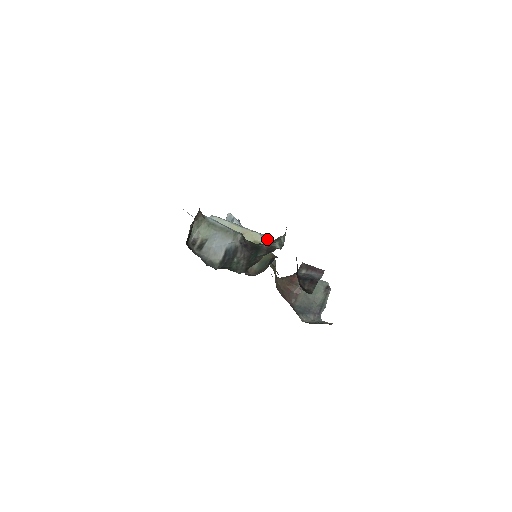
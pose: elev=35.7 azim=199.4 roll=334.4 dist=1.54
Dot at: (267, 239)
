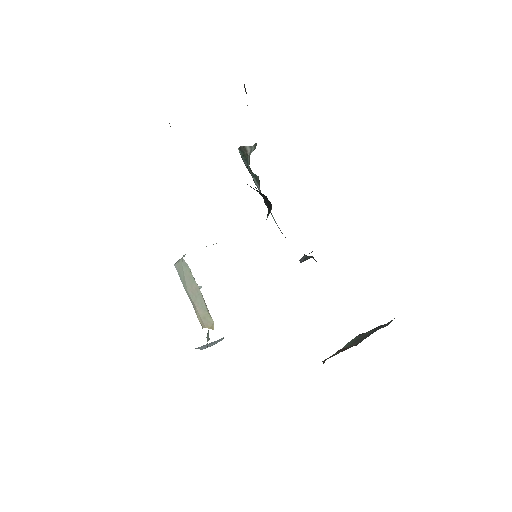
Dot at: occluded
